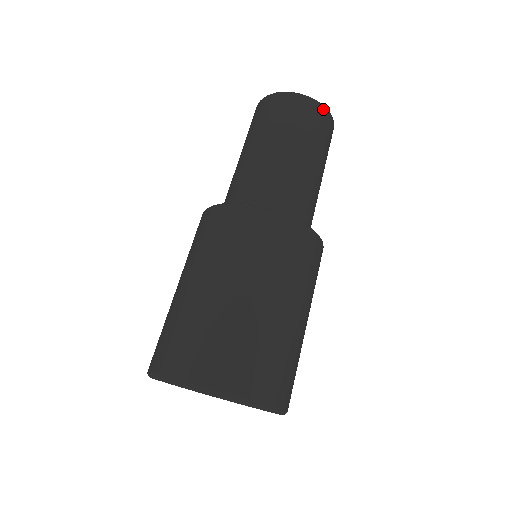
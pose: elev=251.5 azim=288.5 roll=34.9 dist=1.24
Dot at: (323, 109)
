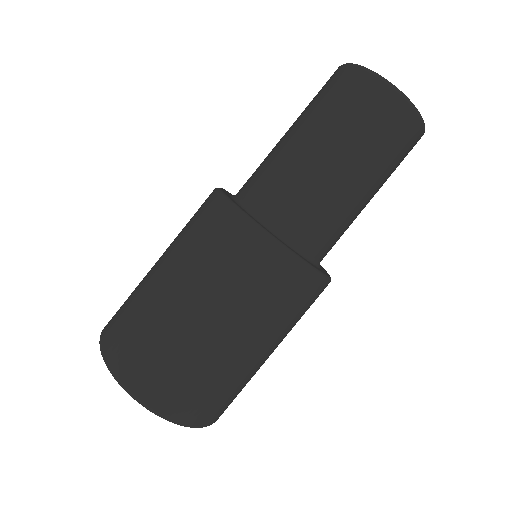
Dot at: (422, 133)
